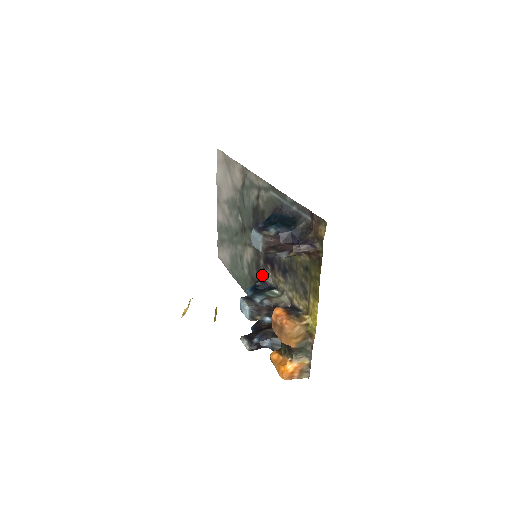
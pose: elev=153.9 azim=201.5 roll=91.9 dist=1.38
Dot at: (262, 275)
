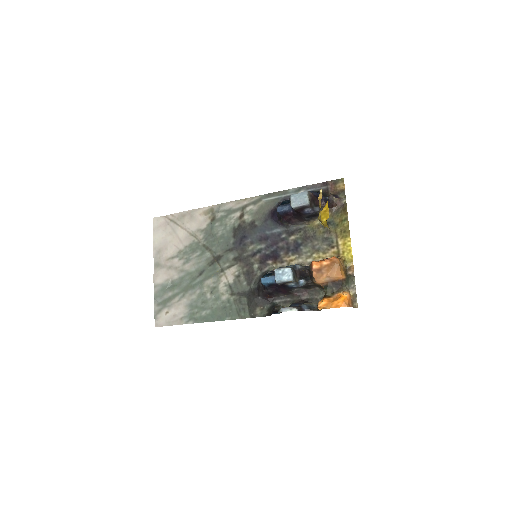
Dot at: (263, 273)
